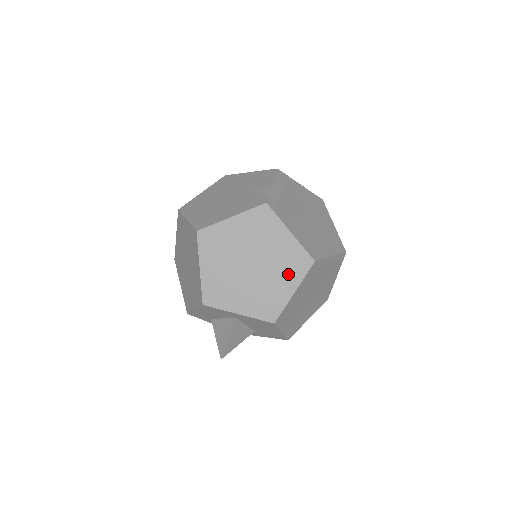
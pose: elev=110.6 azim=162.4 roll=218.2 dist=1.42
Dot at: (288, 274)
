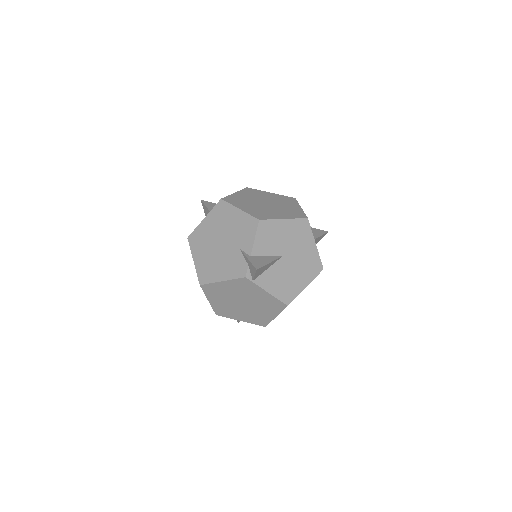
Dot at: (270, 309)
